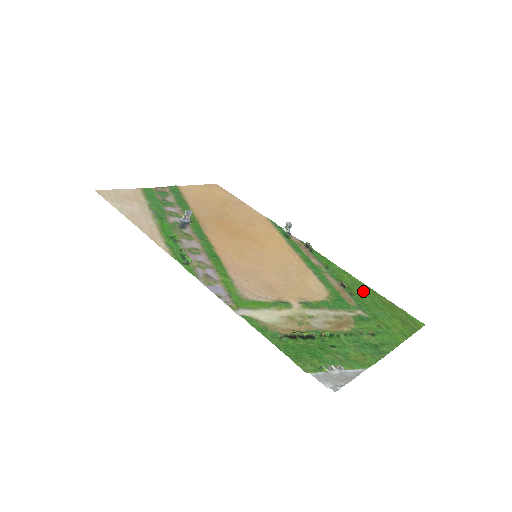
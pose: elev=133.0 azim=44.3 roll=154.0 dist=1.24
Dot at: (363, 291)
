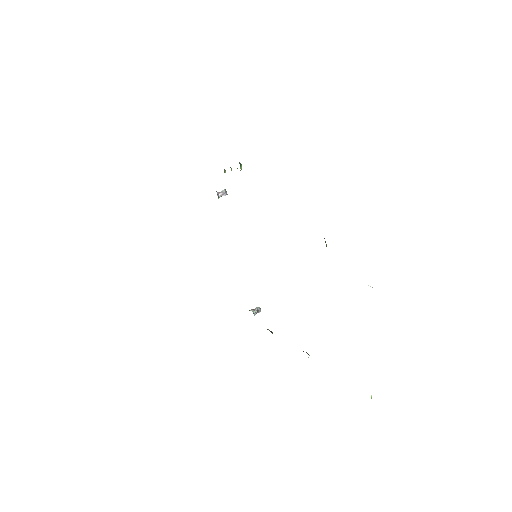
Dot at: occluded
